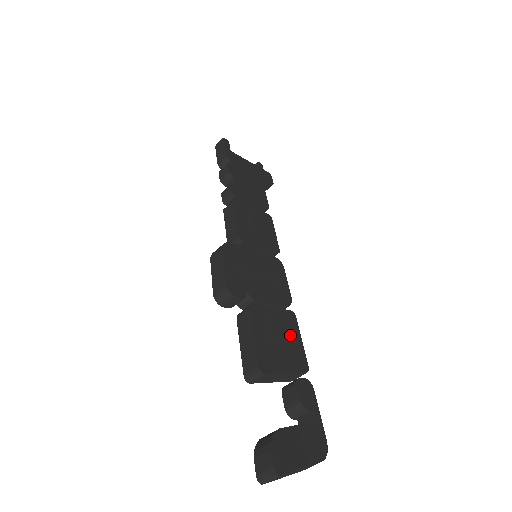
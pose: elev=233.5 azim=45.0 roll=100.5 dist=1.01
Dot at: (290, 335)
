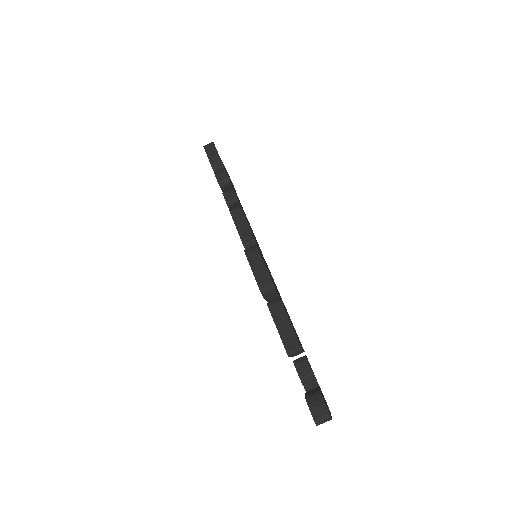
Dot at: occluded
